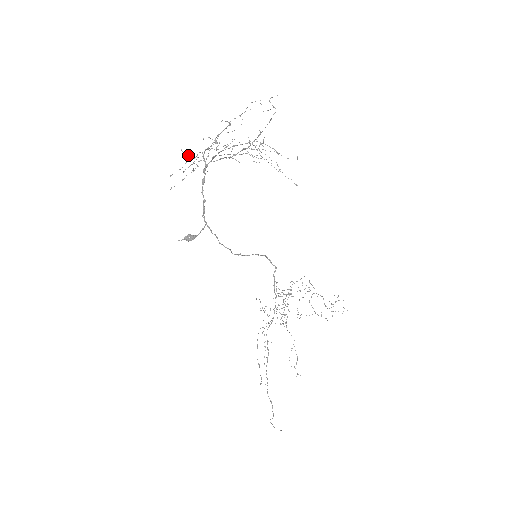
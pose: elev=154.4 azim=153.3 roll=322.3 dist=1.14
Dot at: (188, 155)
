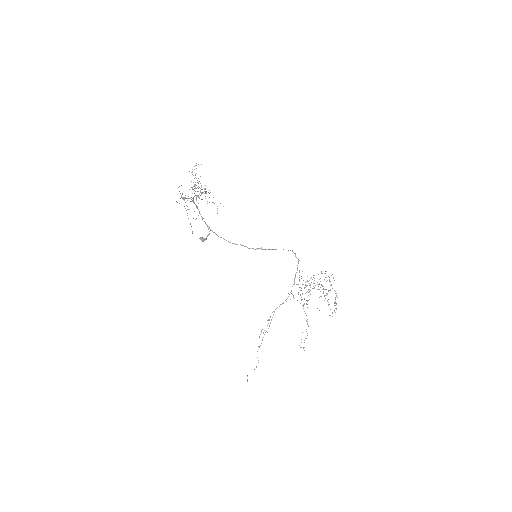
Dot at: (195, 184)
